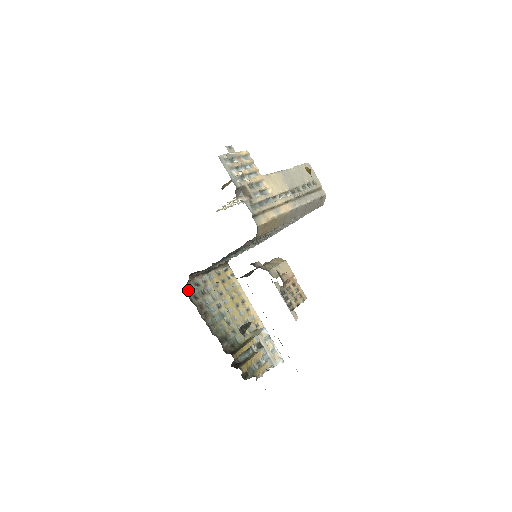
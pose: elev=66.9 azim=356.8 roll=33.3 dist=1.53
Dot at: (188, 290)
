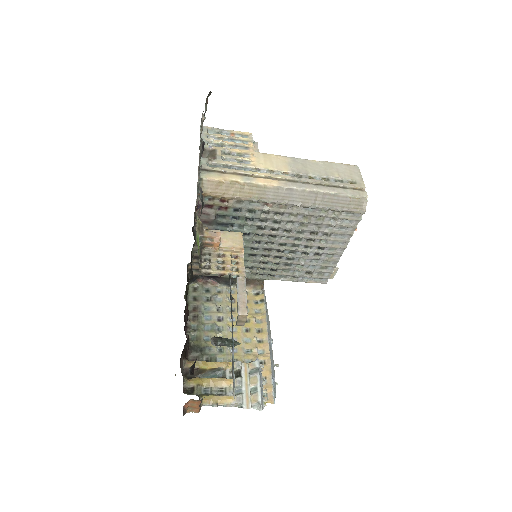
Dot at: (191, 290)
